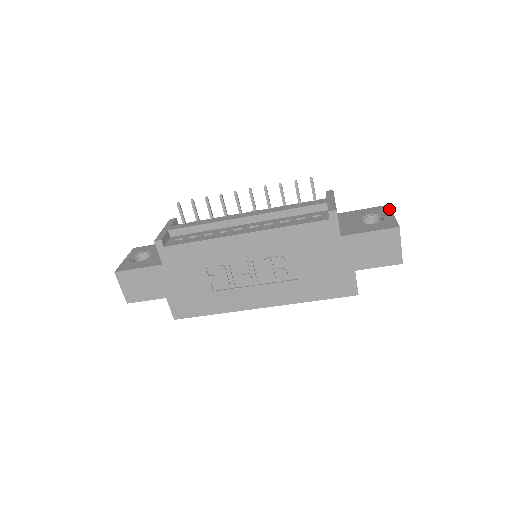
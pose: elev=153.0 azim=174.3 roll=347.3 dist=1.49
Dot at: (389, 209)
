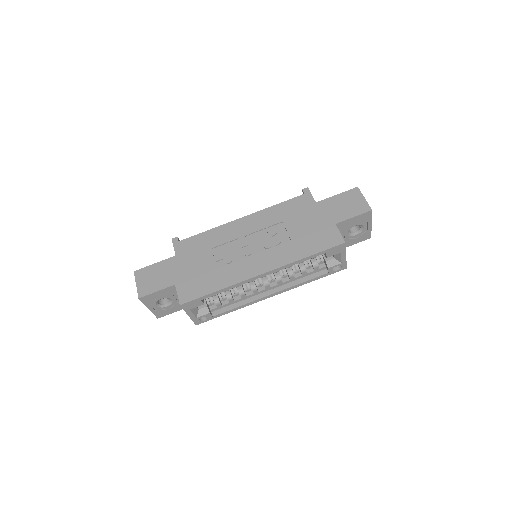
Dot at: occluded
